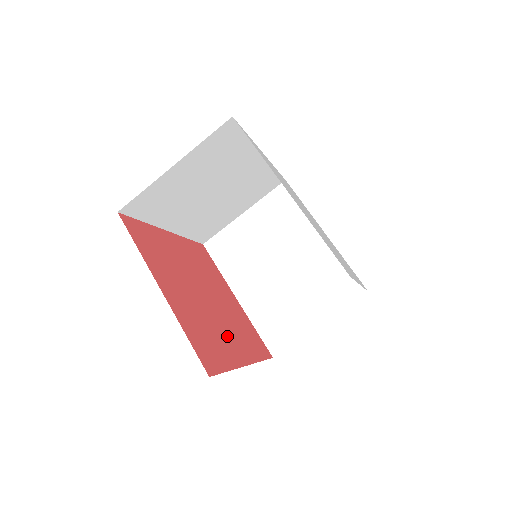
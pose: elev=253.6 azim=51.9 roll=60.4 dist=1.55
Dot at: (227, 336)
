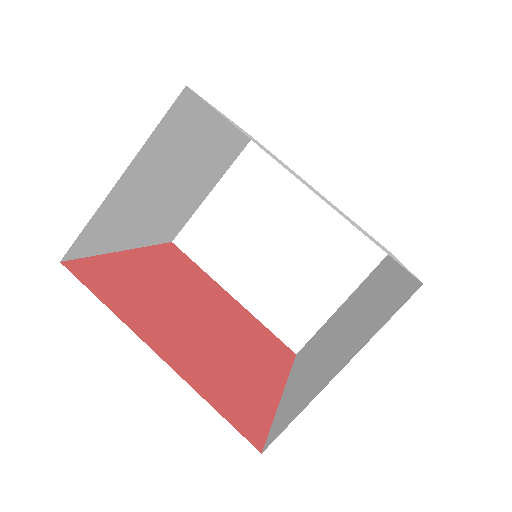
Dot at: (249, 365)
